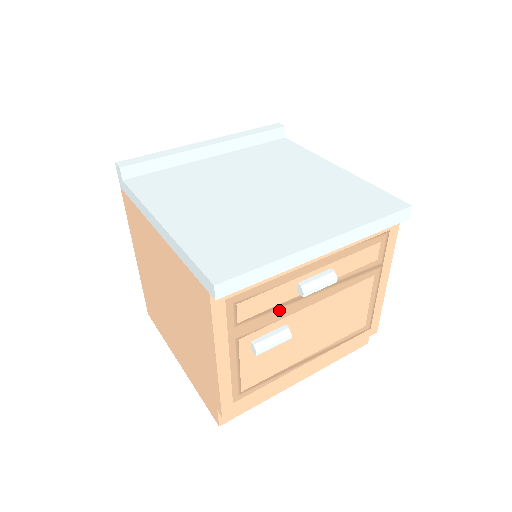
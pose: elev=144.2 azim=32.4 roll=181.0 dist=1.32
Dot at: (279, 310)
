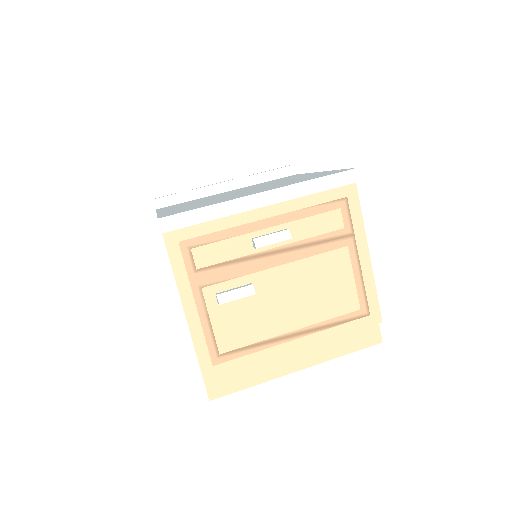
Dot at: (239, 265)
